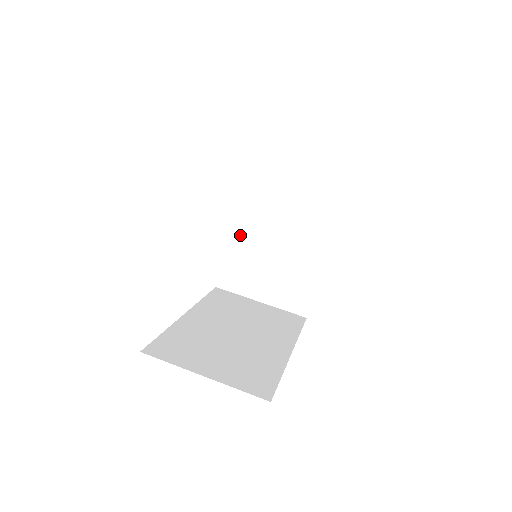
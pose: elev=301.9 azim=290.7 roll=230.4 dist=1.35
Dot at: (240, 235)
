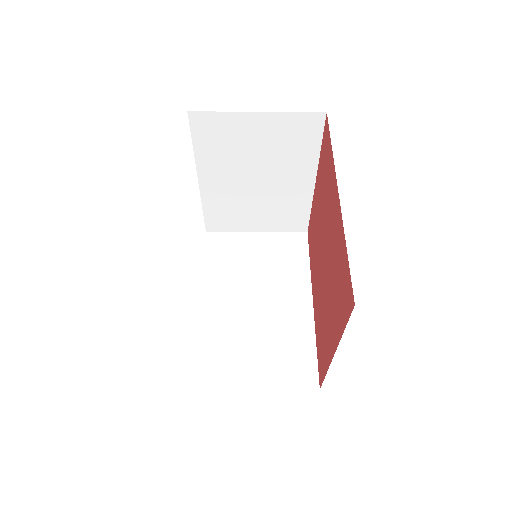
Dot at: (214, 188)
